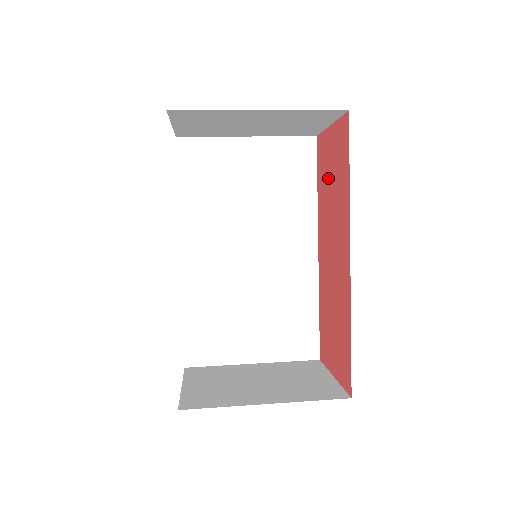
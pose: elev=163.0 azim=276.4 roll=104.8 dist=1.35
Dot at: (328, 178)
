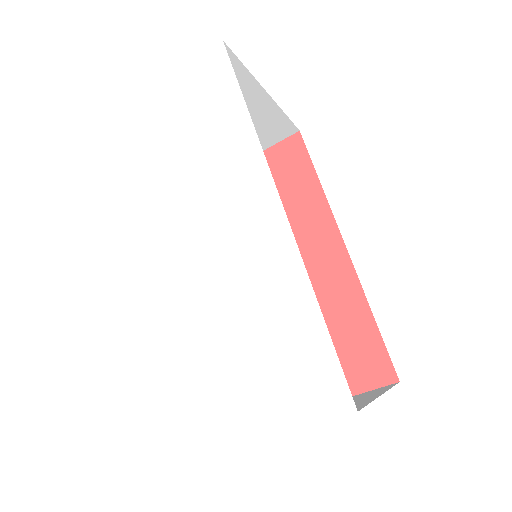
Dot at: occluded
